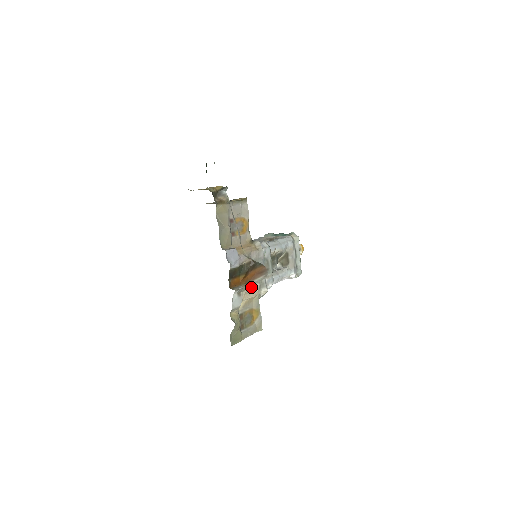
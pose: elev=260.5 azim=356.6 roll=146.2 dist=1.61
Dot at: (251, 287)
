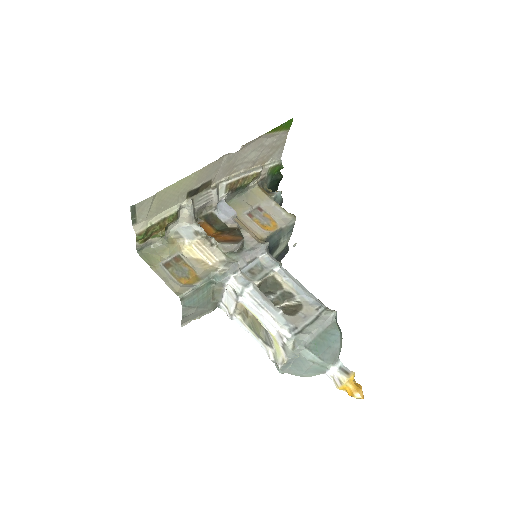
Dot at: (211, 237)
